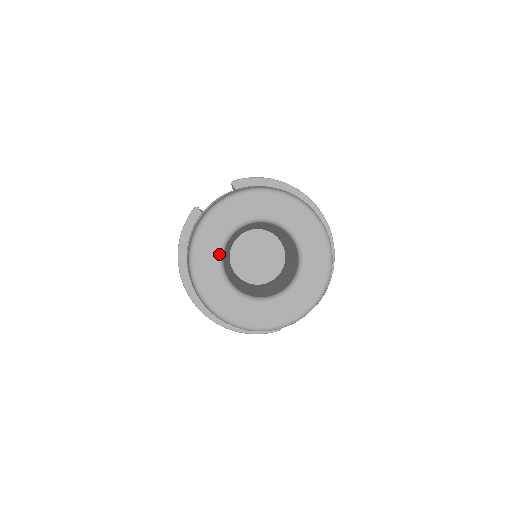
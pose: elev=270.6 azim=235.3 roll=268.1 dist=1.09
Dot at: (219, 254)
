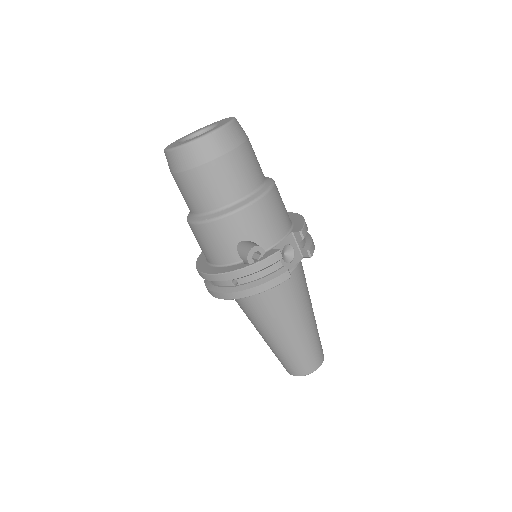
Dot at: (178, 142)
